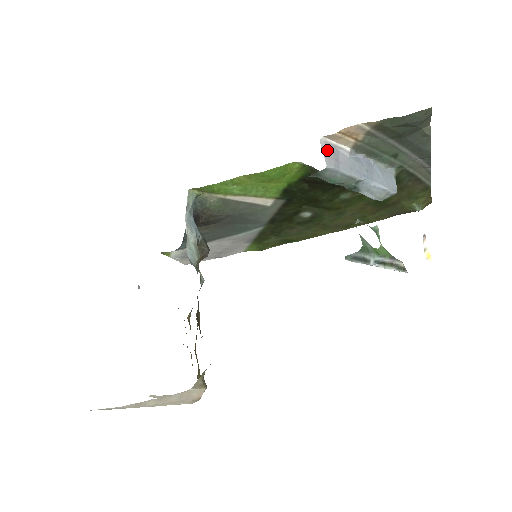
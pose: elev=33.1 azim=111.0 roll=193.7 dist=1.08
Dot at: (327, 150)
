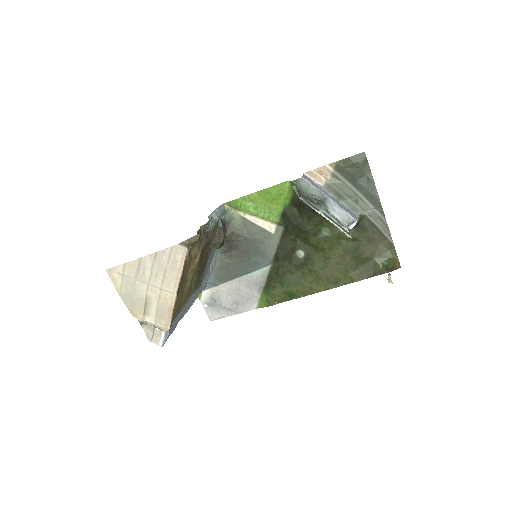
Dot at: (306, 177)
